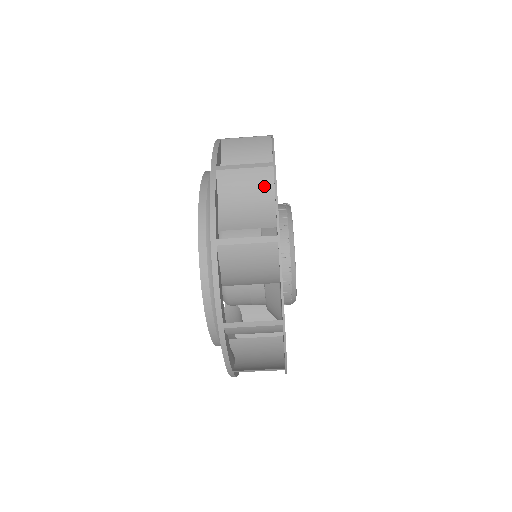
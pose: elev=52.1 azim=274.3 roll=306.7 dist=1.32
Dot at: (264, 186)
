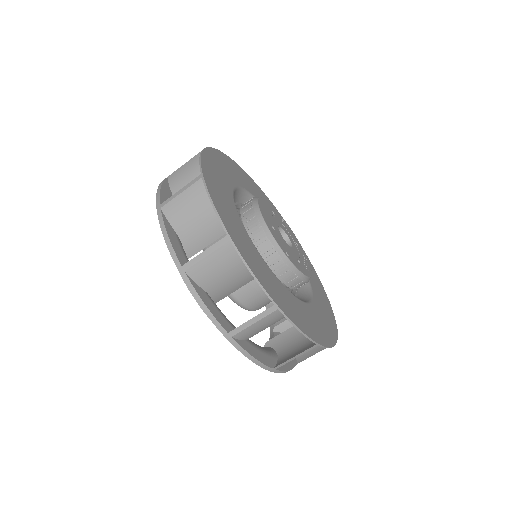
Dot at: occluded
